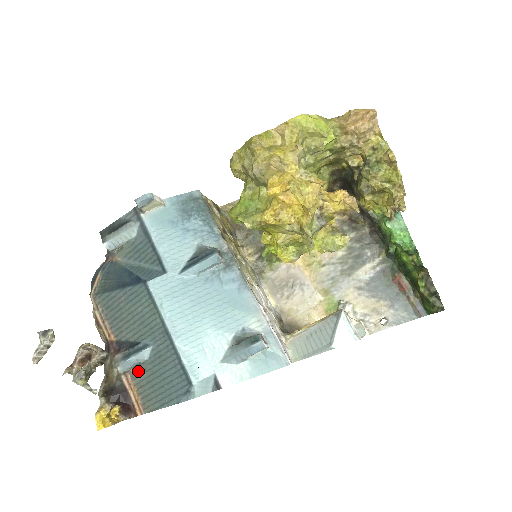
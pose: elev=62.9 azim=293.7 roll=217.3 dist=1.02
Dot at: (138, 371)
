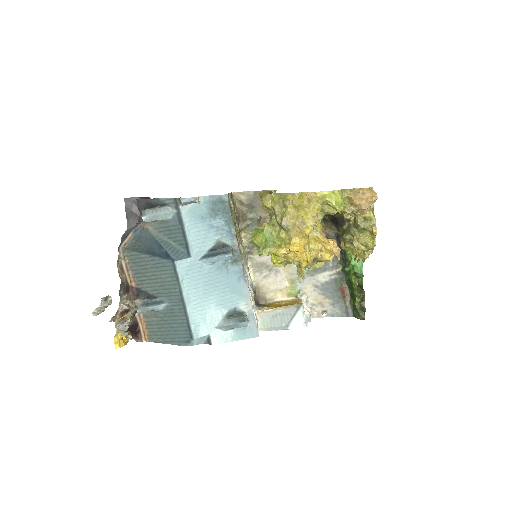
Dot at: (150, 314)
